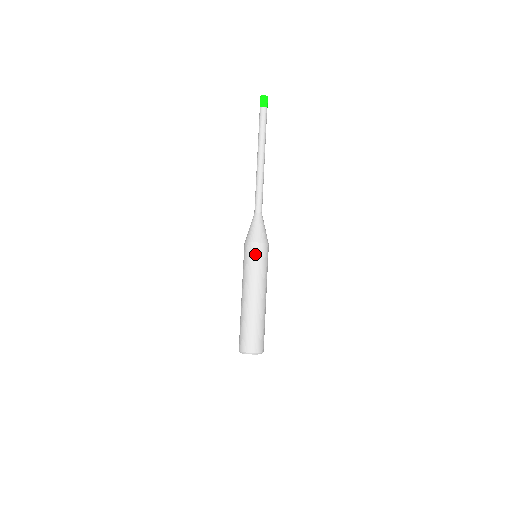
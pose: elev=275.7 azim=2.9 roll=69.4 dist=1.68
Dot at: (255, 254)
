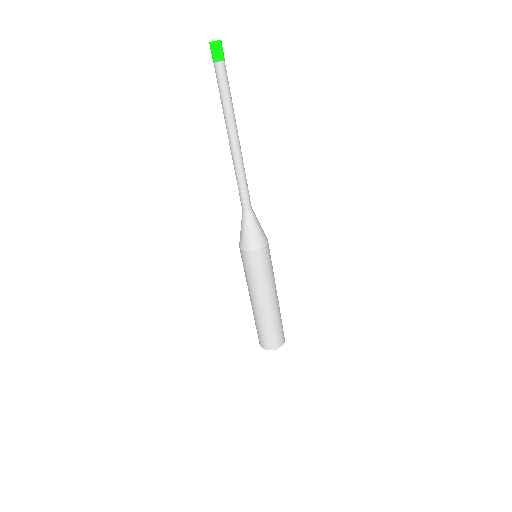
Dot at: (257, 263)
